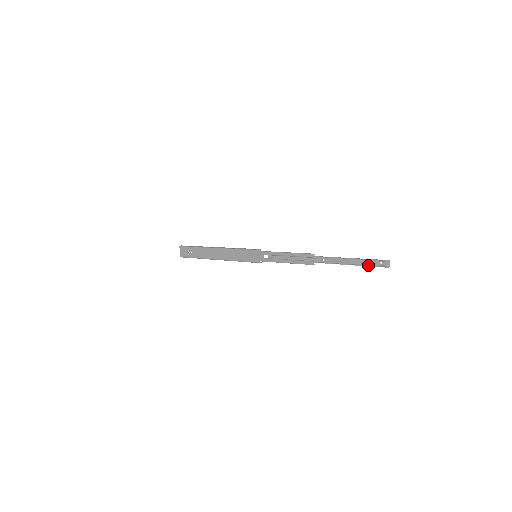
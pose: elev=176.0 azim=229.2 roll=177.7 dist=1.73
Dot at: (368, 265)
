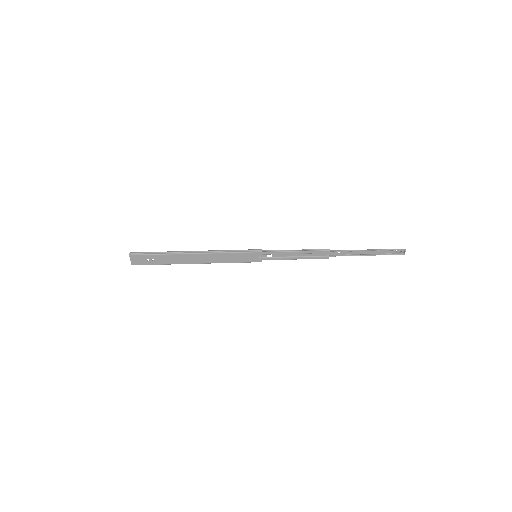
Dot at: (385, 254)
